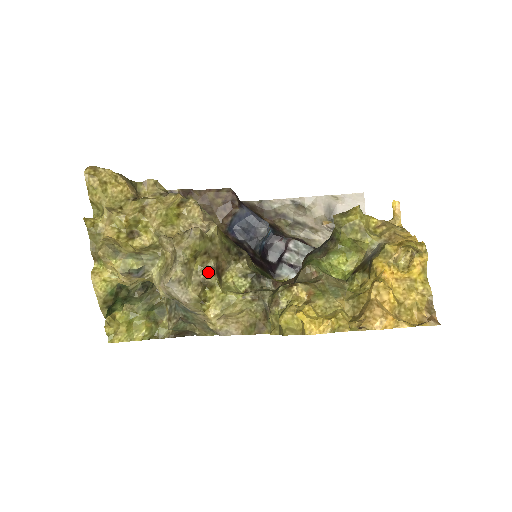
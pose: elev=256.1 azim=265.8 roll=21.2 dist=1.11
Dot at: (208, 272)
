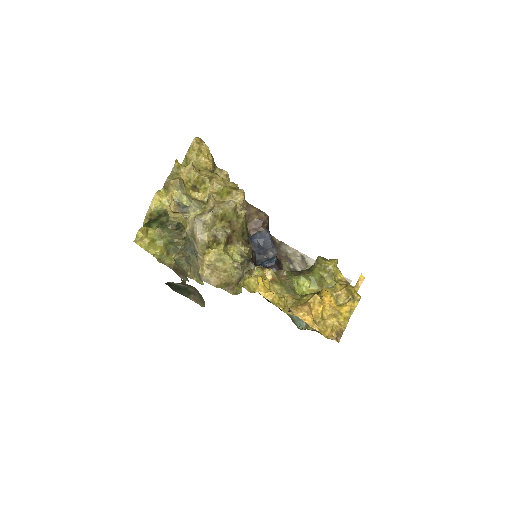
Dot at: (223, 233)
